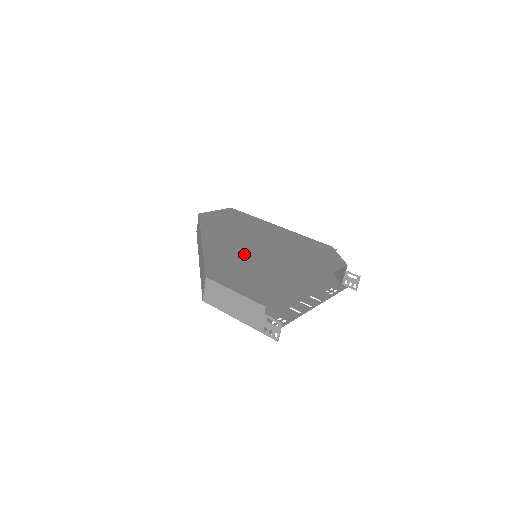
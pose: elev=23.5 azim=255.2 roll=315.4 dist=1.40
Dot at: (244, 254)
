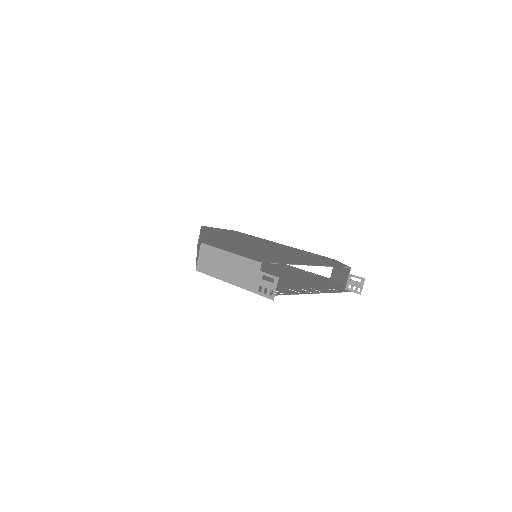
Dot at: (243, 244)
